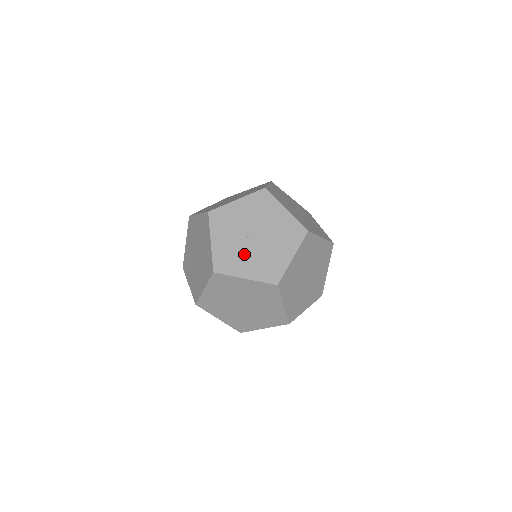
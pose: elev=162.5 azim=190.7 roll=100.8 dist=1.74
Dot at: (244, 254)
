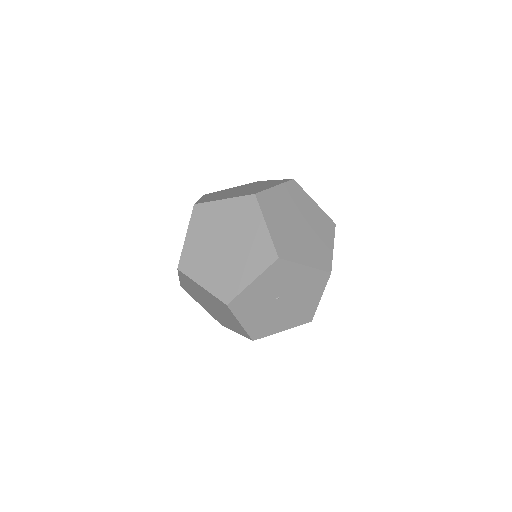
Dot at: (260, 308)
